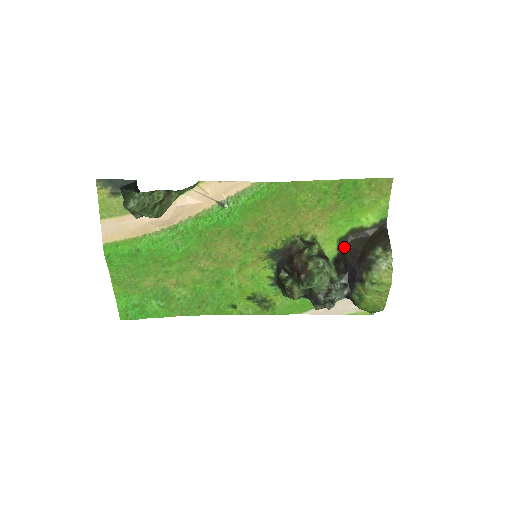
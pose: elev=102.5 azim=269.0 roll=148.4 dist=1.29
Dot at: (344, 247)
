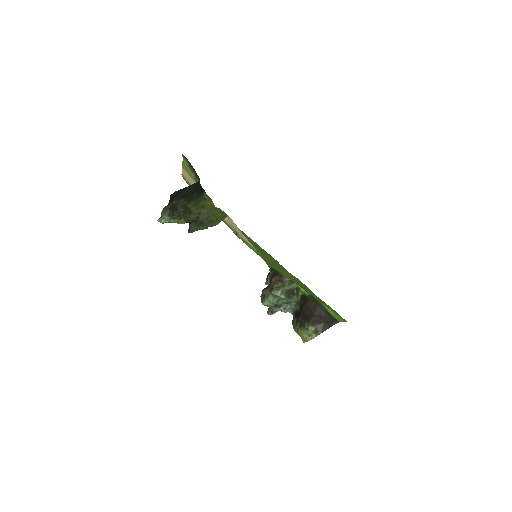
Dot at: (310, 300)
